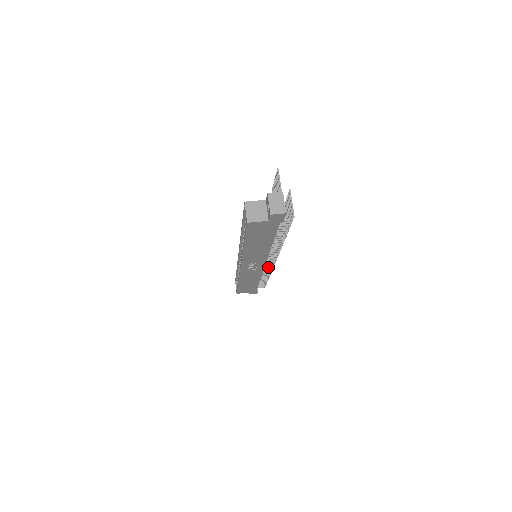
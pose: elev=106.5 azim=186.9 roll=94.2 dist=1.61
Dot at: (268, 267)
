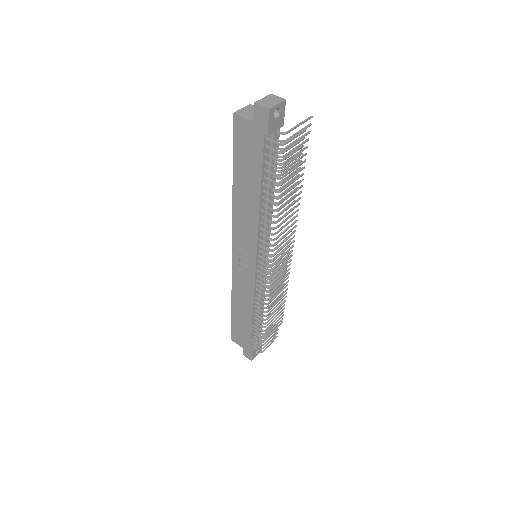
Dot at: (272, 312)
